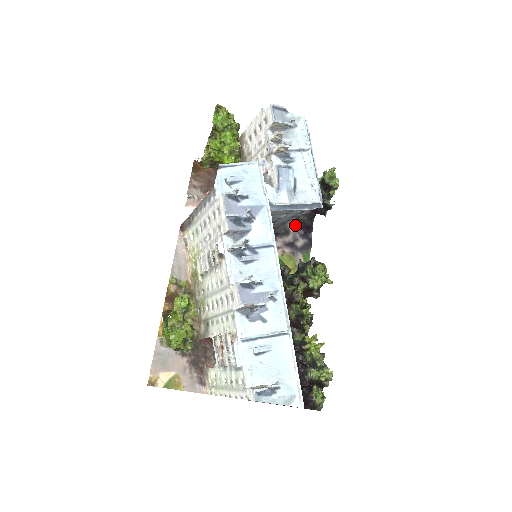
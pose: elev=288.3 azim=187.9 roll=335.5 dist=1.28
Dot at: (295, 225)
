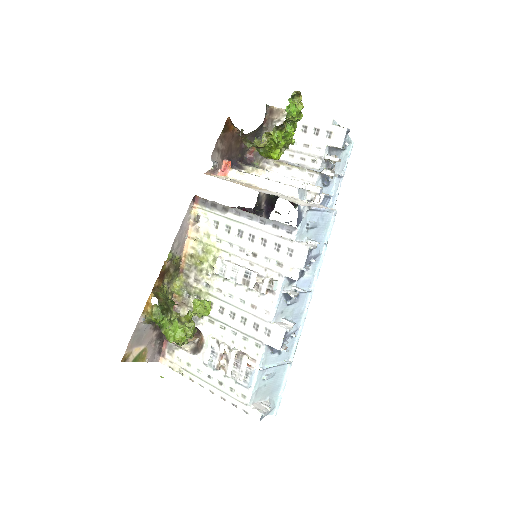
Dot at: (265, 202)
